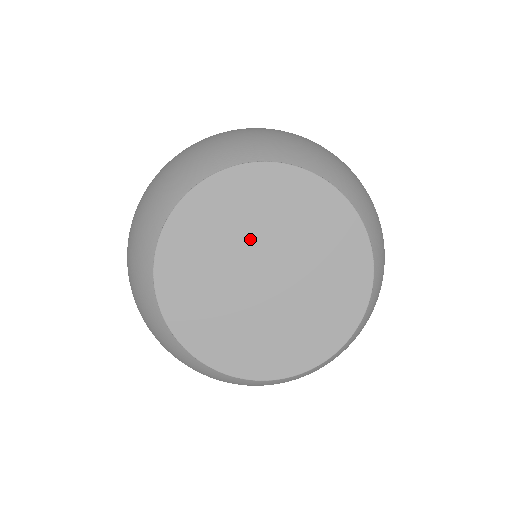
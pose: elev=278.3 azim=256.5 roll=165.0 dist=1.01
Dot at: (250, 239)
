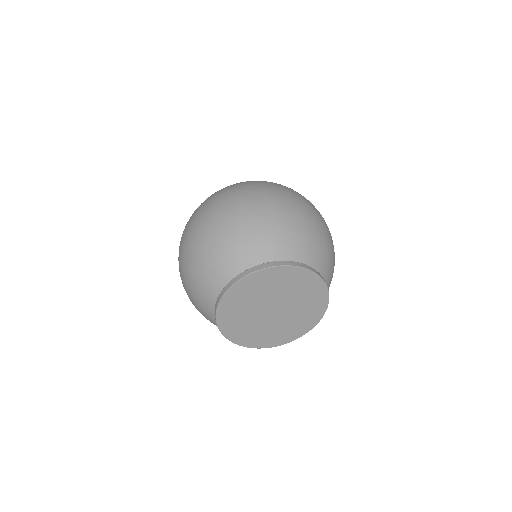
Dot at: (264, 299)
